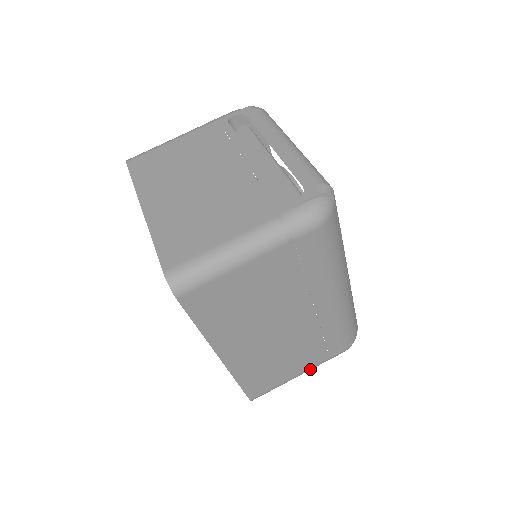
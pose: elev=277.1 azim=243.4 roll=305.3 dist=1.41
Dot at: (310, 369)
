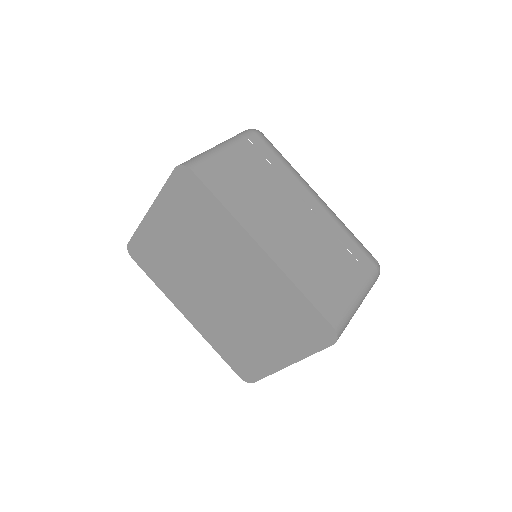
Dot at: (363, 289)
